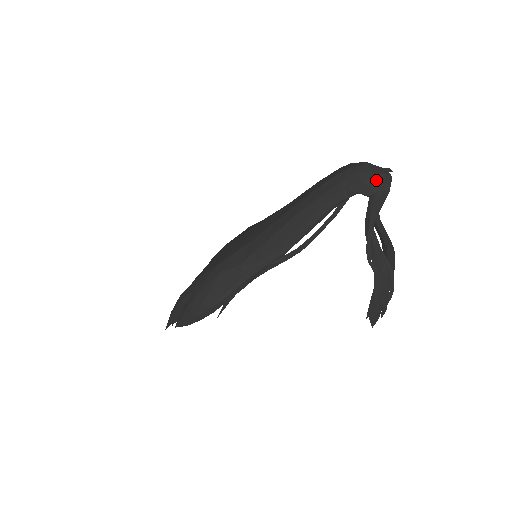
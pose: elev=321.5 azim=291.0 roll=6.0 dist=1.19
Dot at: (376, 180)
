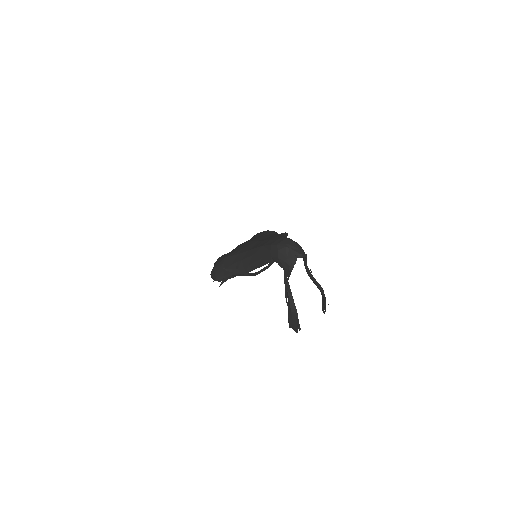
Dot at: (285, 261)
